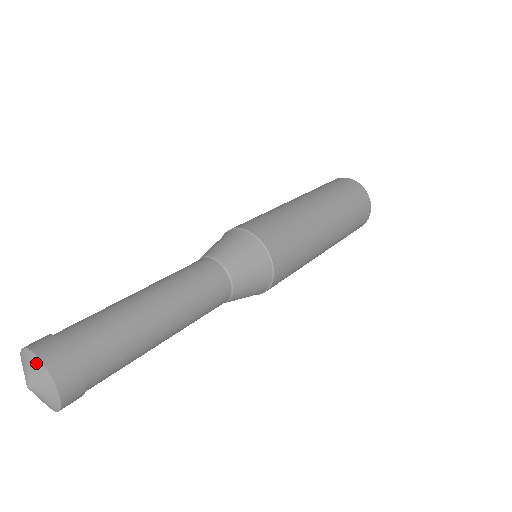
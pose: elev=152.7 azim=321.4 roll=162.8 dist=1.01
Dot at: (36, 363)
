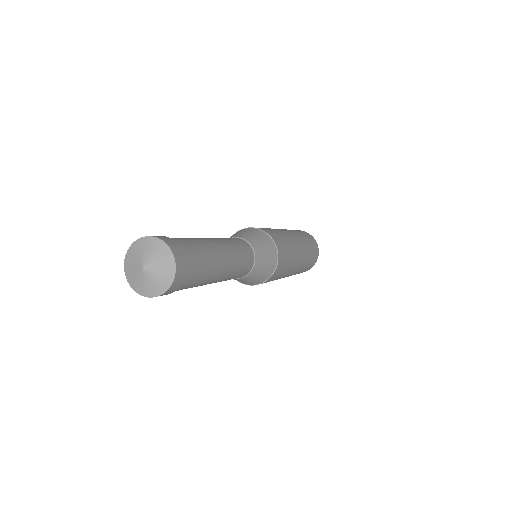
Dot at: (138, 244)
